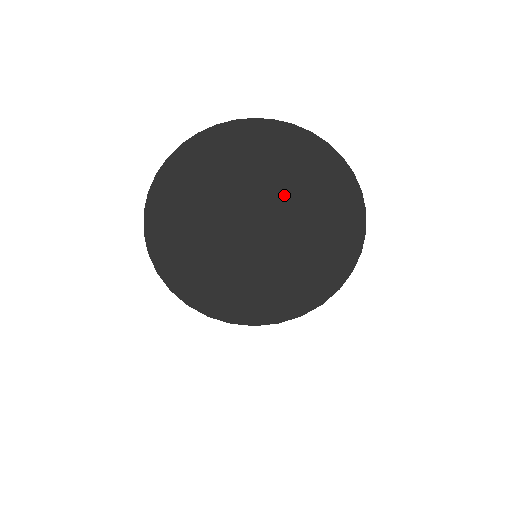
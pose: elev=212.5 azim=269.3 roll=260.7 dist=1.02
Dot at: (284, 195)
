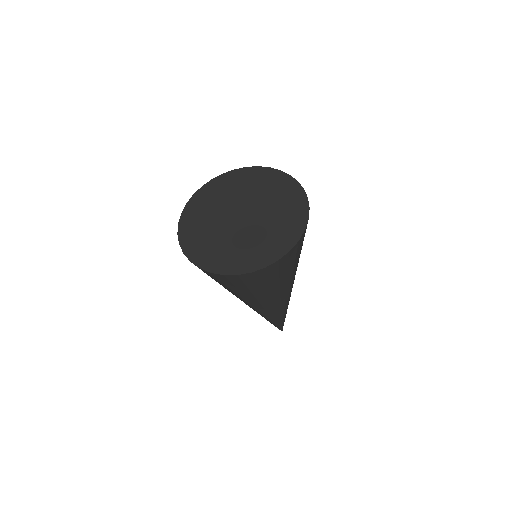
Dot at: (262, 208)
